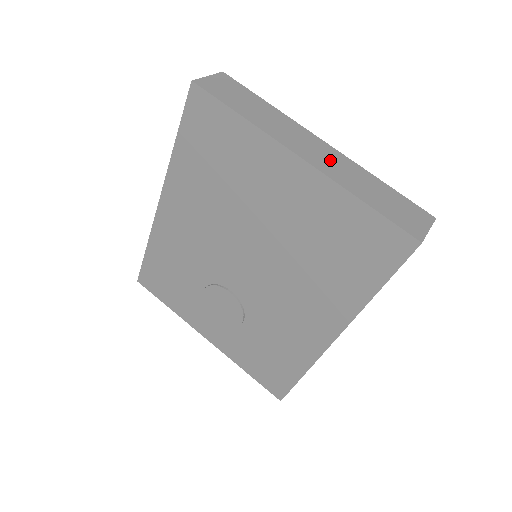
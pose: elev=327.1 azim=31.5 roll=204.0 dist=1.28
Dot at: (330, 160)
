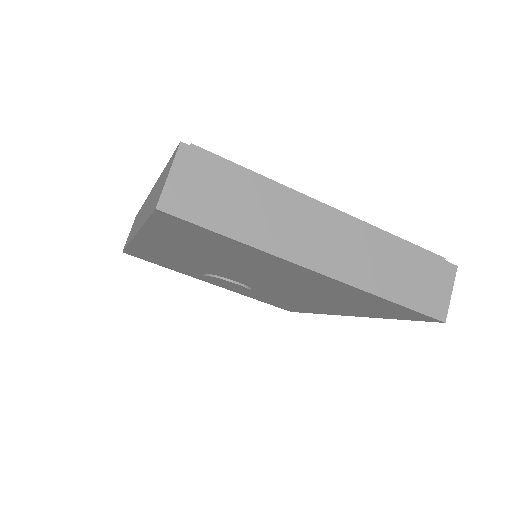
Dot at: (348, 249)
